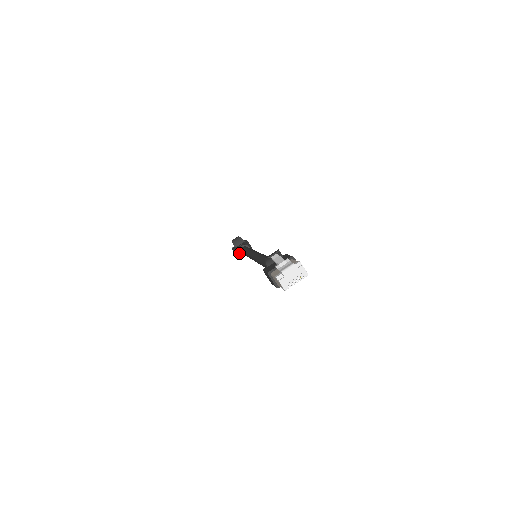
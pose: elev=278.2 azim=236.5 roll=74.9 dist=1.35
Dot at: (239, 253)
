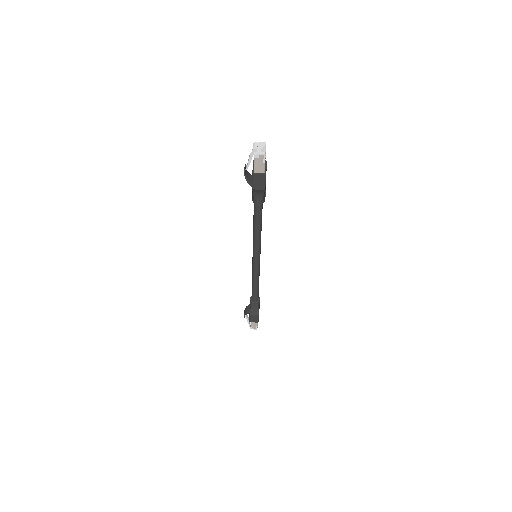
Dot at: (255, 308)
